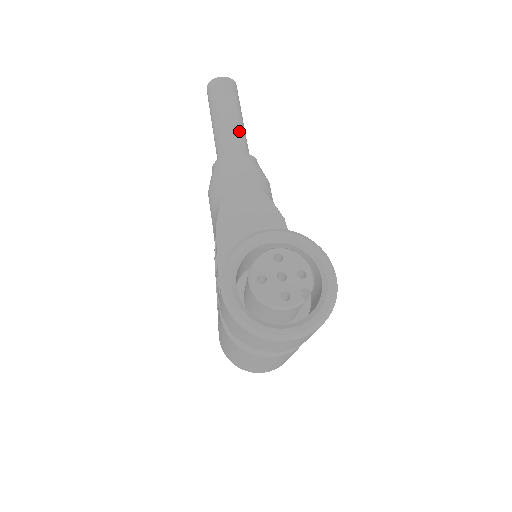
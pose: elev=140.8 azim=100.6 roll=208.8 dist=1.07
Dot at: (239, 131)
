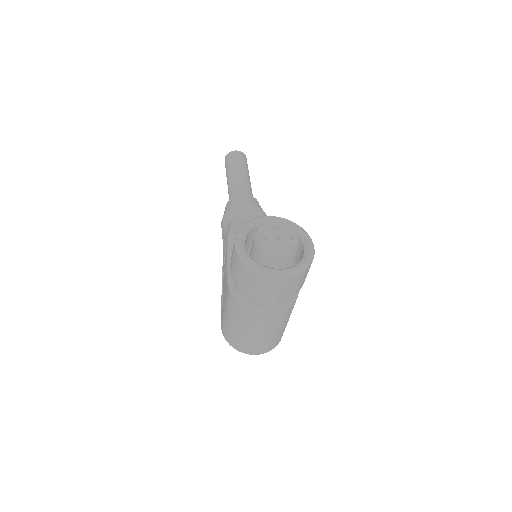
Dot at: (247, 184)
